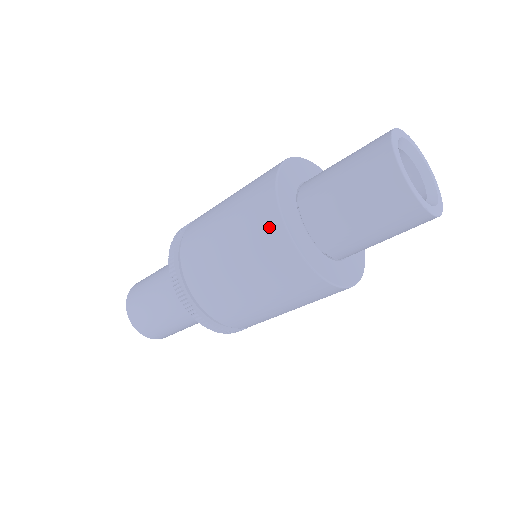
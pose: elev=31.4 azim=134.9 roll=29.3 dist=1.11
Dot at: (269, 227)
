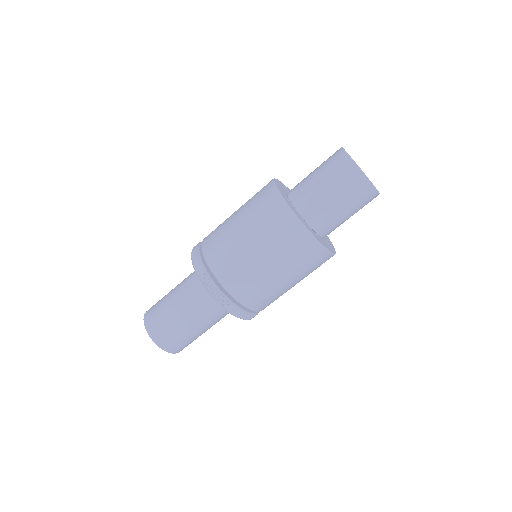
Dot at: (286, 223)
